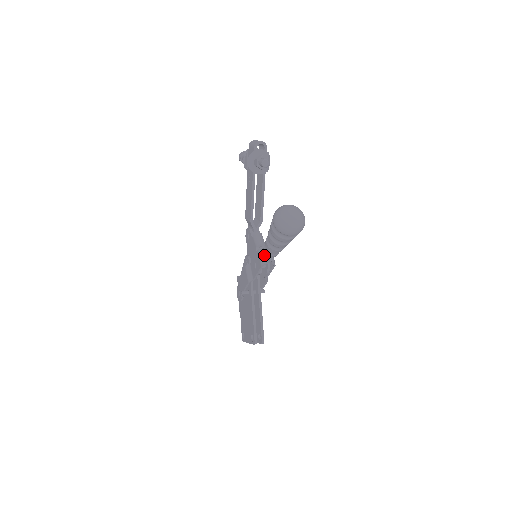
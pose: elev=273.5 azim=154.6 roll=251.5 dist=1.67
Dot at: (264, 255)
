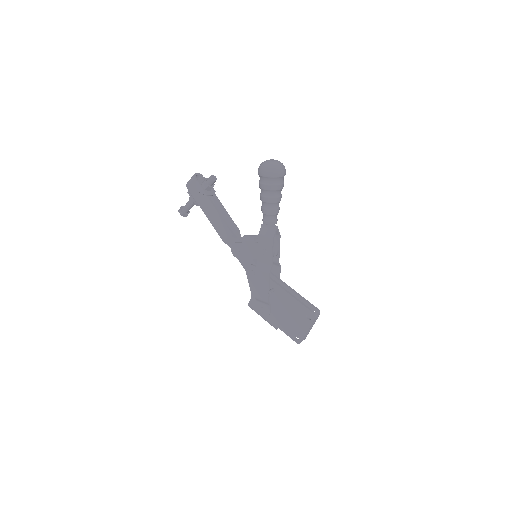
Dot at: (267, 231)
